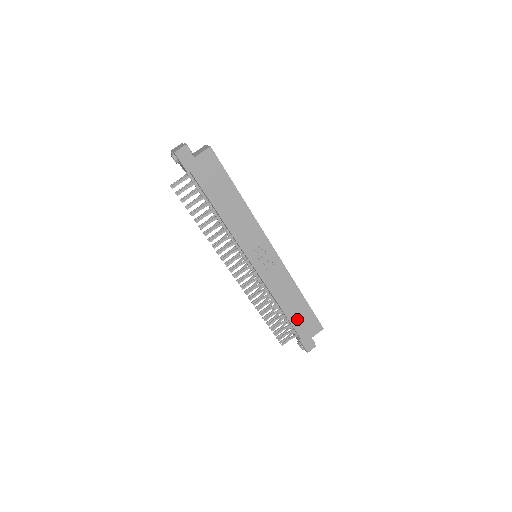
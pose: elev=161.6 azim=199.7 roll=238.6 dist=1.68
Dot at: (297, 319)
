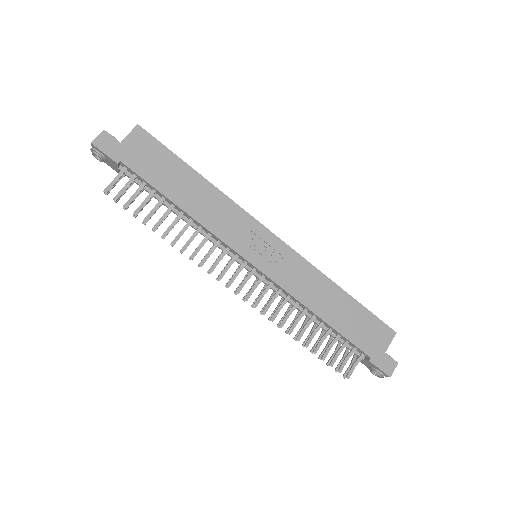
Dot at: (351, 329)
